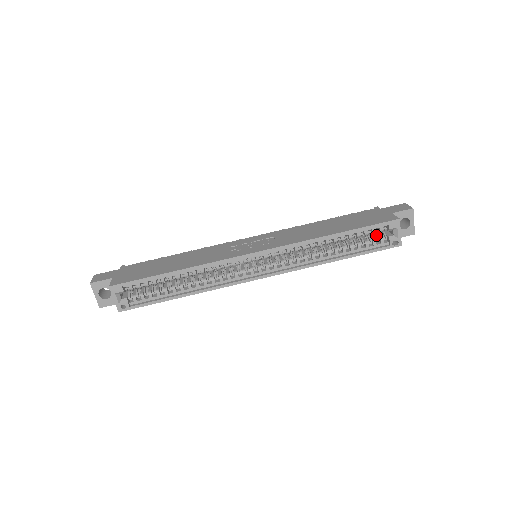
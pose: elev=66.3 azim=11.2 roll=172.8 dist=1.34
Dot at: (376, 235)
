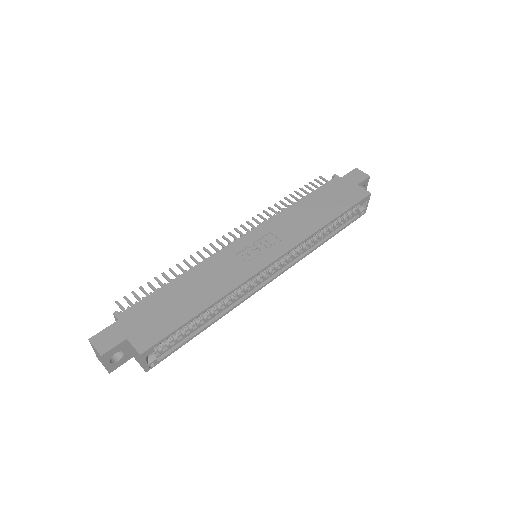
Dot at: occluded
